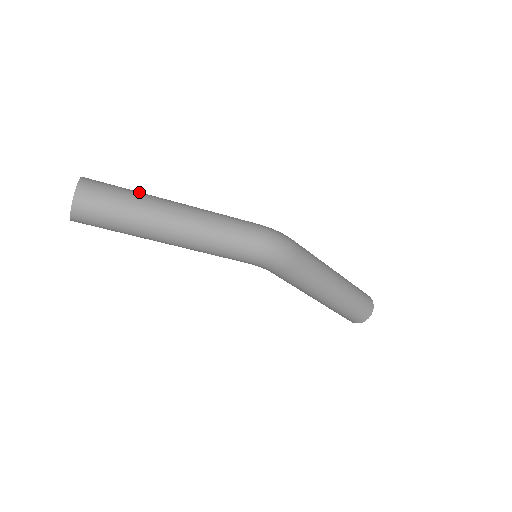
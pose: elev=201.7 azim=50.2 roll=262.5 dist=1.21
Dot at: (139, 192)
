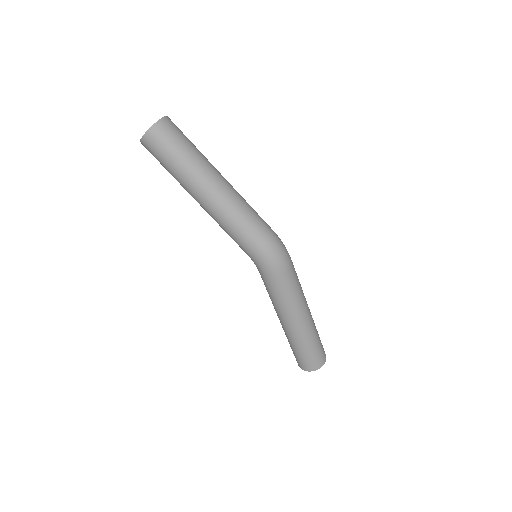
Dot at: occluded
